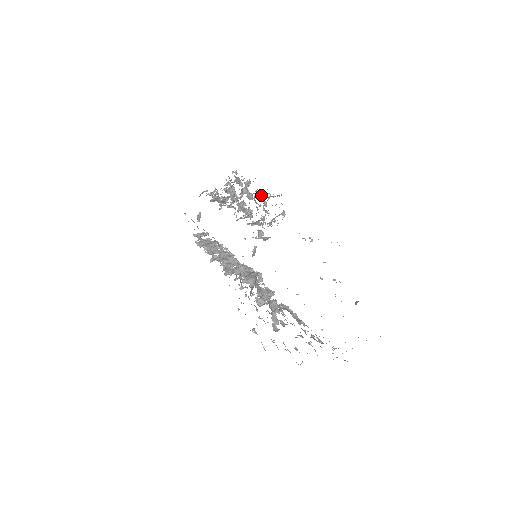
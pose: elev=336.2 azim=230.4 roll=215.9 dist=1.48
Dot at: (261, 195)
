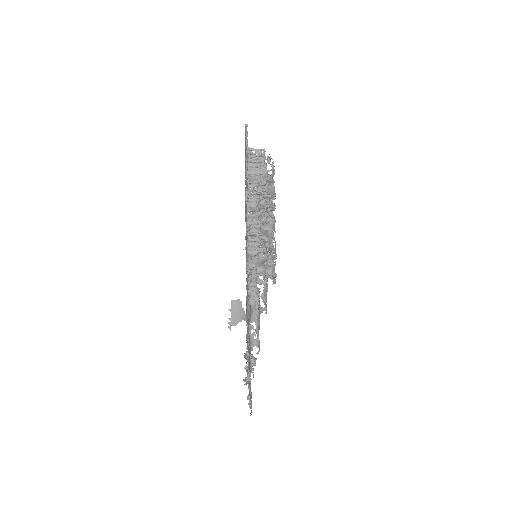
Dot at: (258, 262)
